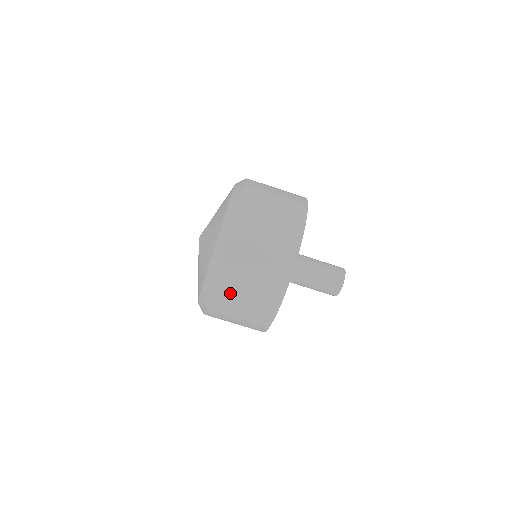
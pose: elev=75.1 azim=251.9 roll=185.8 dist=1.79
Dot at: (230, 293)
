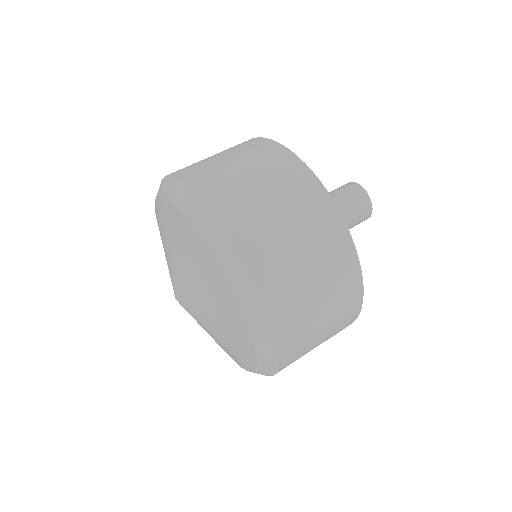
Dot at: (273, 254)
